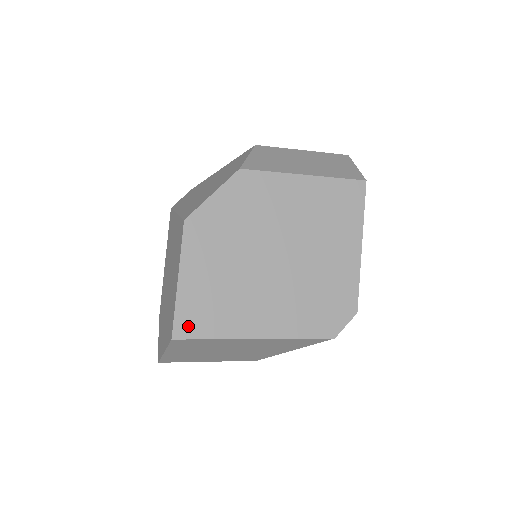
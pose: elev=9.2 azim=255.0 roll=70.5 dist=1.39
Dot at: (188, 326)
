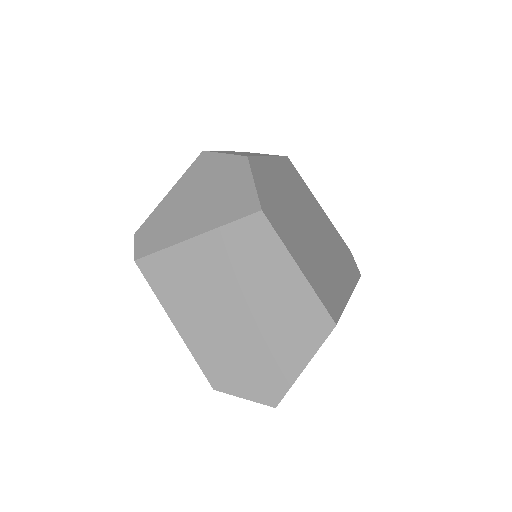
Dot at: (331, 307)
